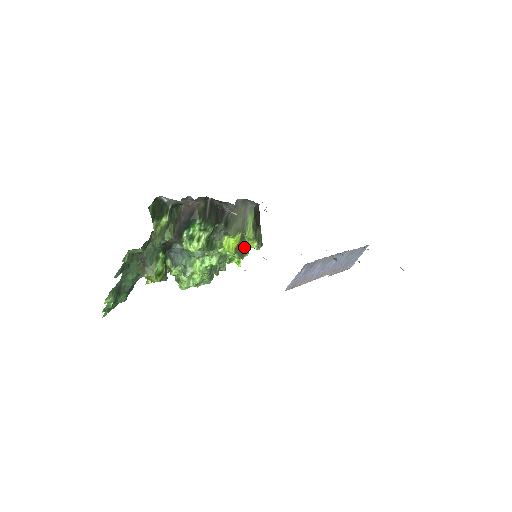
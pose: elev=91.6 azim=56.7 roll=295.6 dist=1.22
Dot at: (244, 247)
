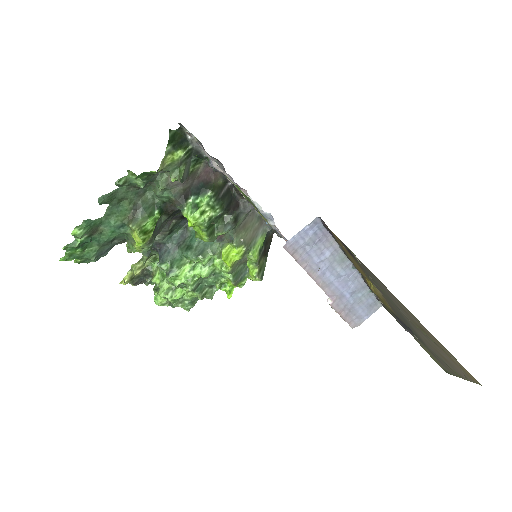
Dot at: (242, 274)
